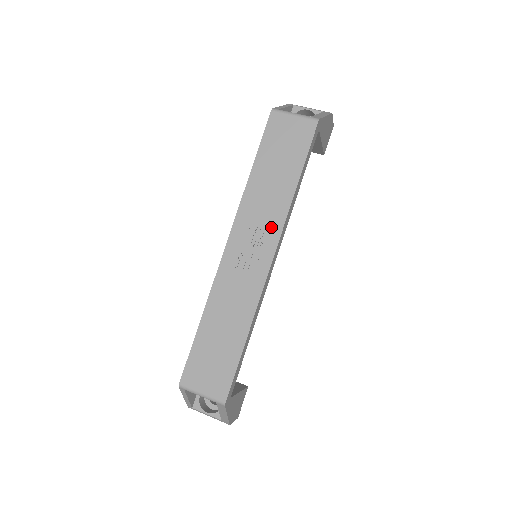
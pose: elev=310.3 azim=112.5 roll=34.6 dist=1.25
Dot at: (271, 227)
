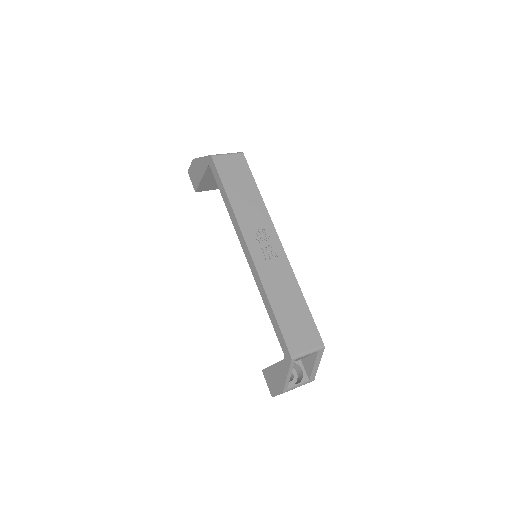
Dot at: (265, 225)
